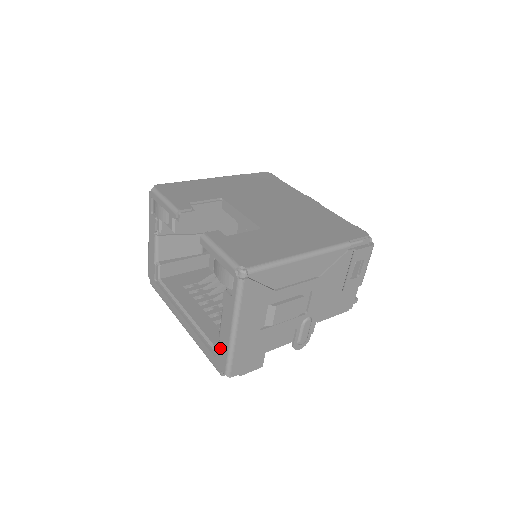
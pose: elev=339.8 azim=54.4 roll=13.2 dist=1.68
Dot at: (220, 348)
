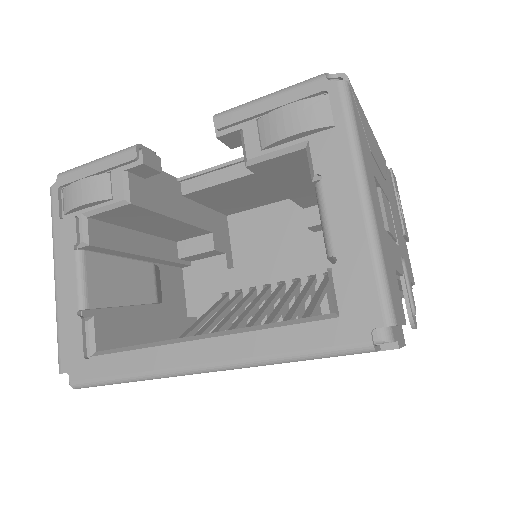
Dot at: (345, 275)
